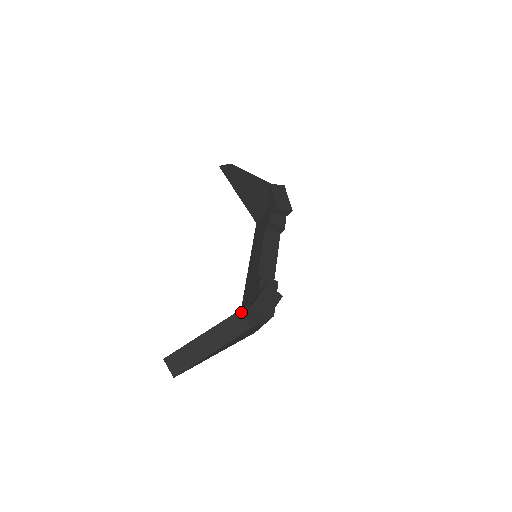
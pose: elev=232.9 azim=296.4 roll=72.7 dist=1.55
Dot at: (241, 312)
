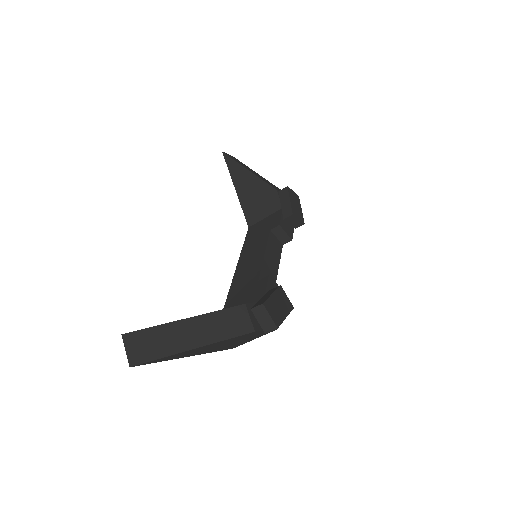
Dot at: (247, 307)
